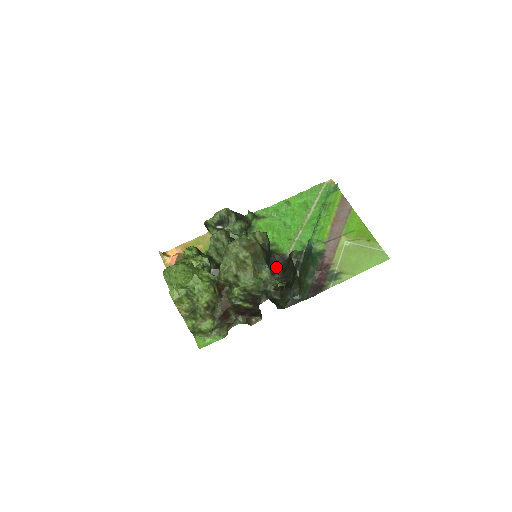
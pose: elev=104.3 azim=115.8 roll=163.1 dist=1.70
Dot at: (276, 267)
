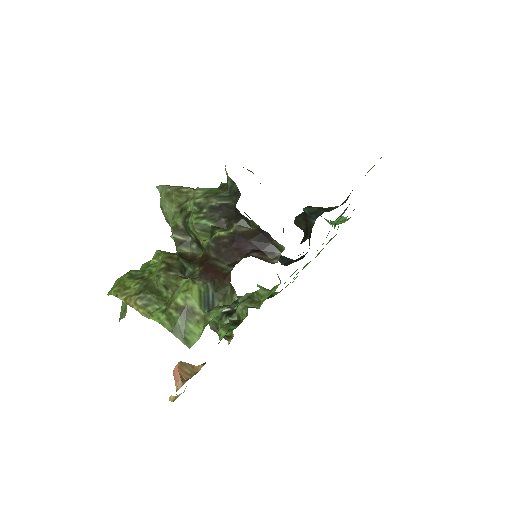
Dot at: occluded
